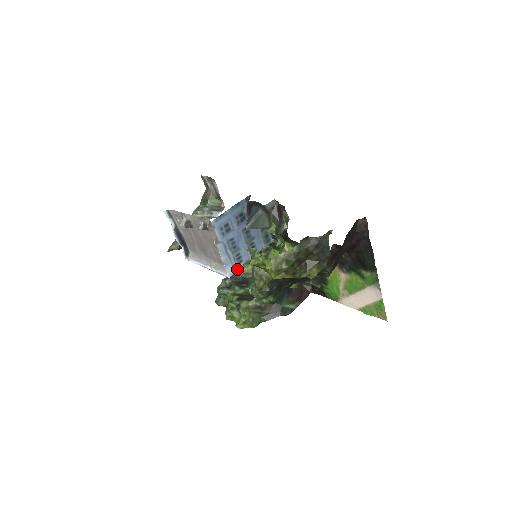
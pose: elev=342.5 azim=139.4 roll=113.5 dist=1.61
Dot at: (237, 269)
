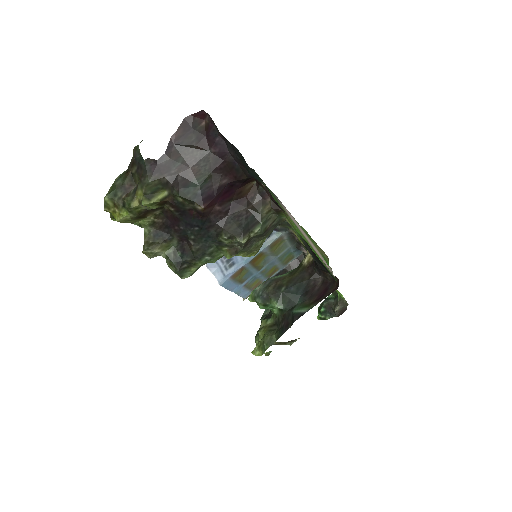
Dot at: (228, 273)
